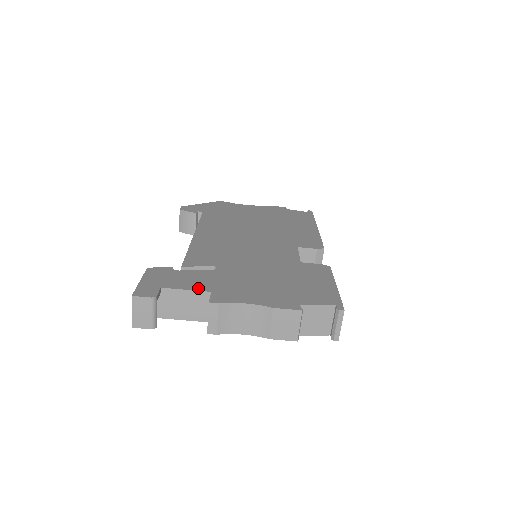
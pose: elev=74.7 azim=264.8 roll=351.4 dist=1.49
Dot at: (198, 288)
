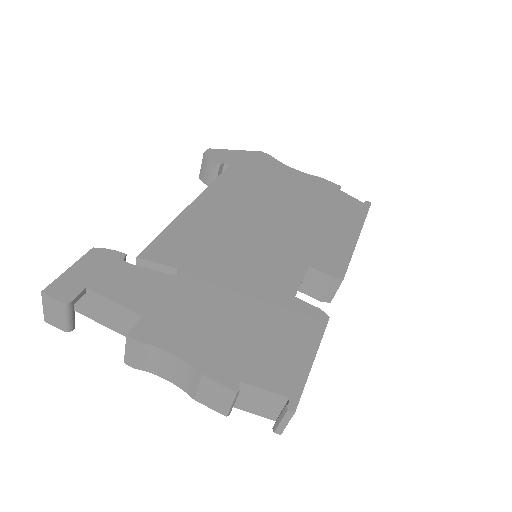
Dot at: (131, 304)
